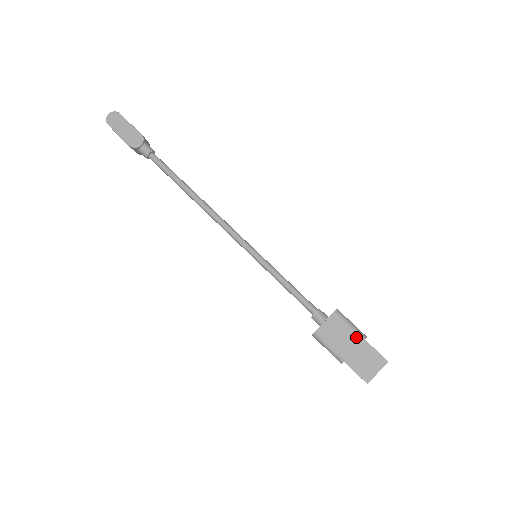
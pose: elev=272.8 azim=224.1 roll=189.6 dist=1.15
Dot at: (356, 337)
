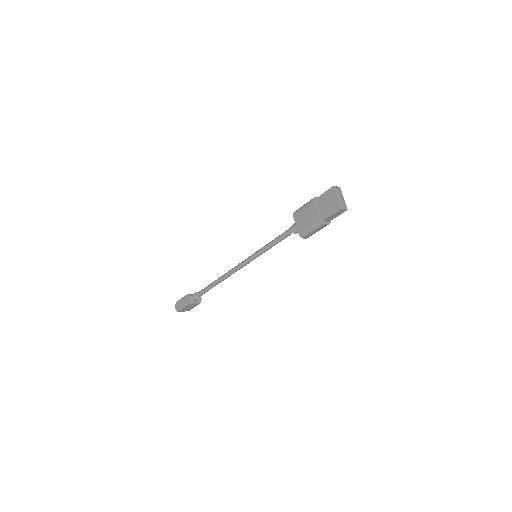
Dot at: (310, 205)
